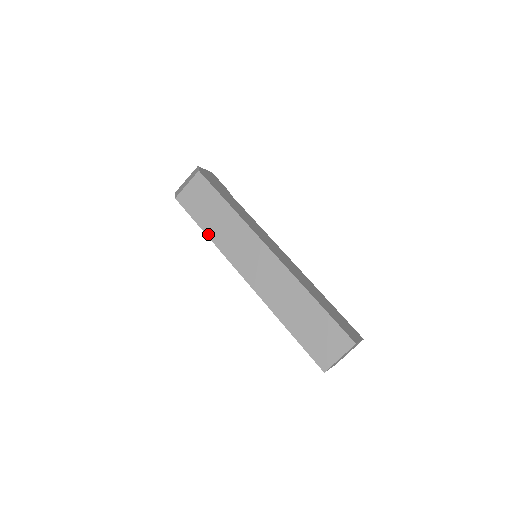
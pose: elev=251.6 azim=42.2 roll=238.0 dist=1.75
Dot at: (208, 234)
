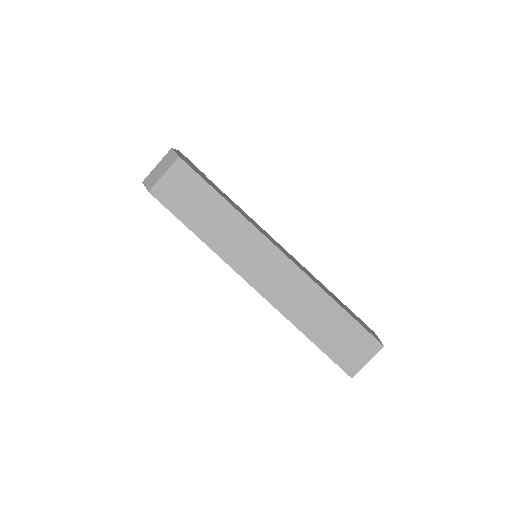
Dot at: (200, 236)
